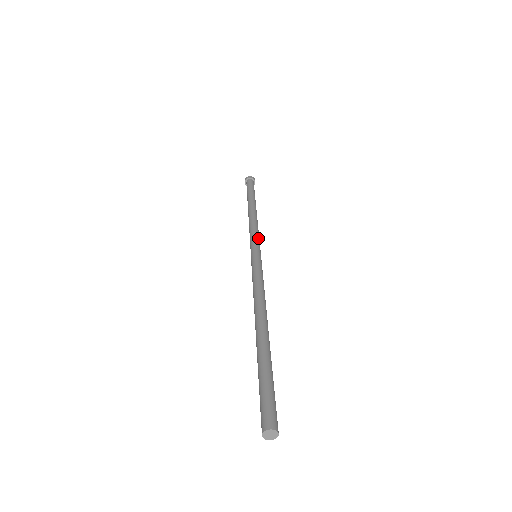
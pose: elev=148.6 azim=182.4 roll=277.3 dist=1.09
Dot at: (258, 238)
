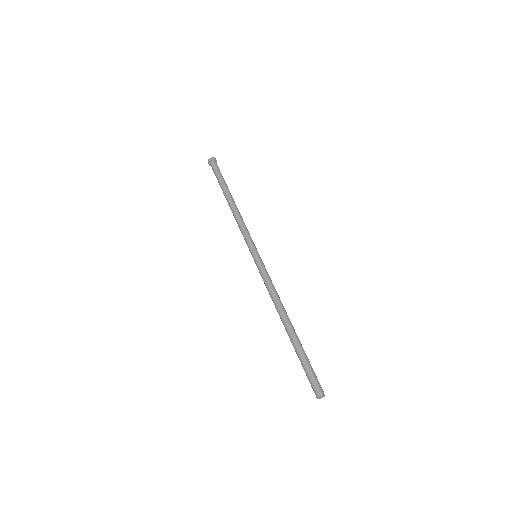
Dot at: (250, 237)
